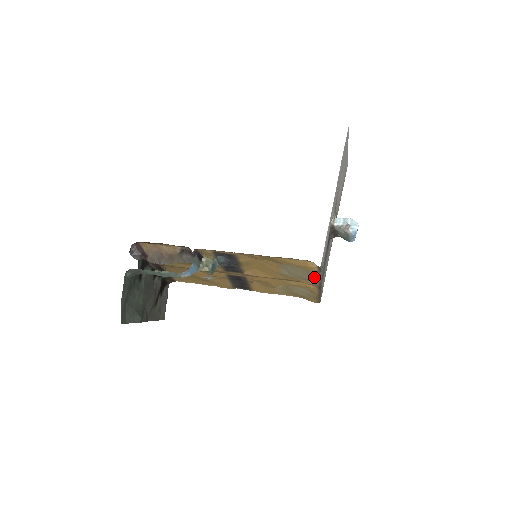
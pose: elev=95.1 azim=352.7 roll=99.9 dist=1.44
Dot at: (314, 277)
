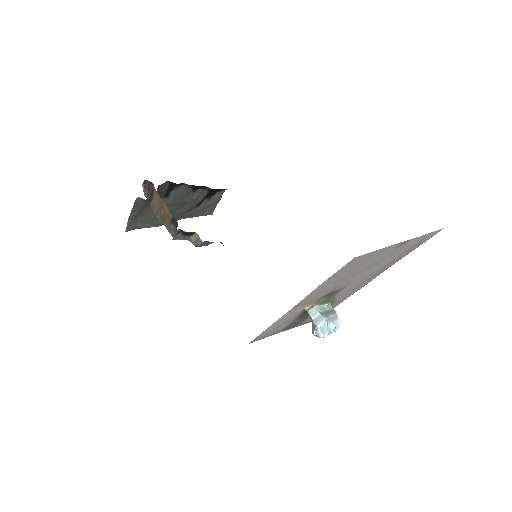
Dot at: occluded
